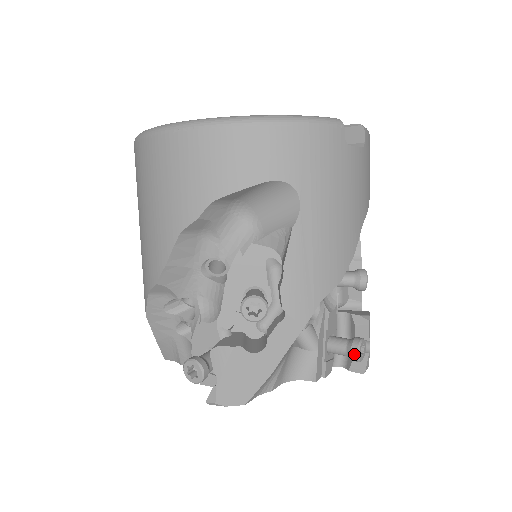
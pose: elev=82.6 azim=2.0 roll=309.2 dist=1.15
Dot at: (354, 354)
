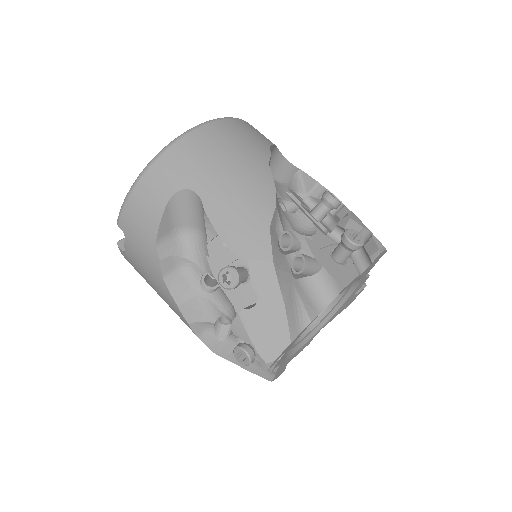
Dot at: occluded
